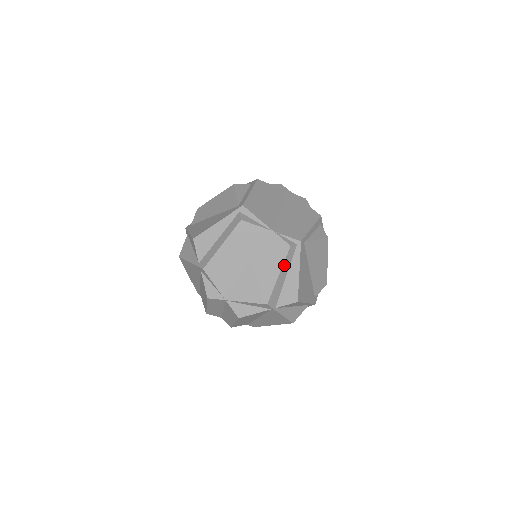
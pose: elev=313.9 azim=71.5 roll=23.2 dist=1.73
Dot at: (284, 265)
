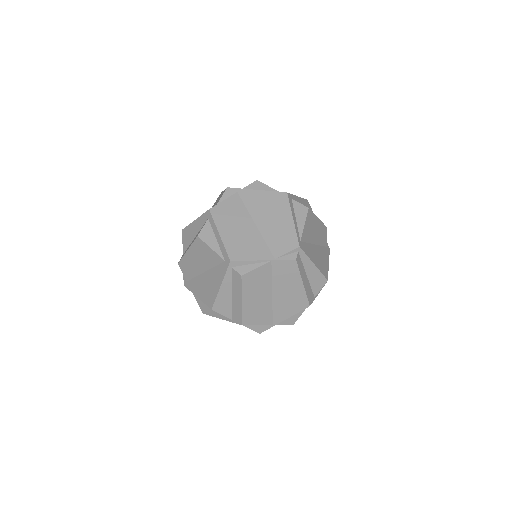
Dot at: (301, 274)
